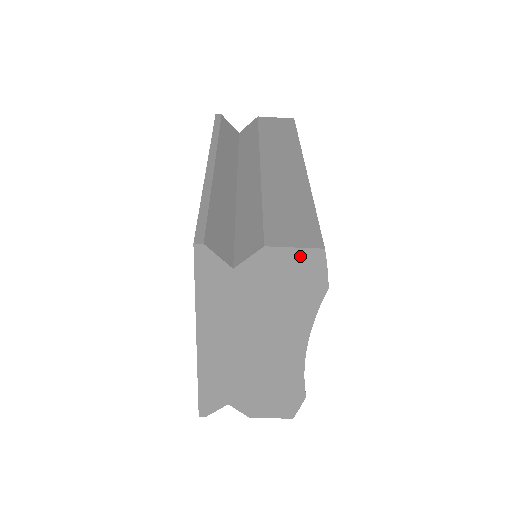
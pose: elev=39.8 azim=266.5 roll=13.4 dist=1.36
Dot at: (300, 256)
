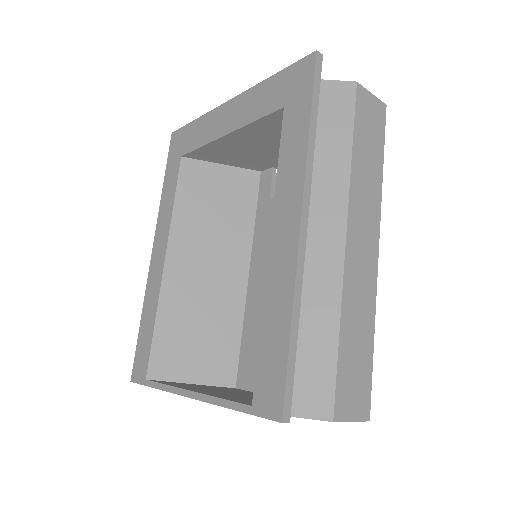
Dot at: occluded
